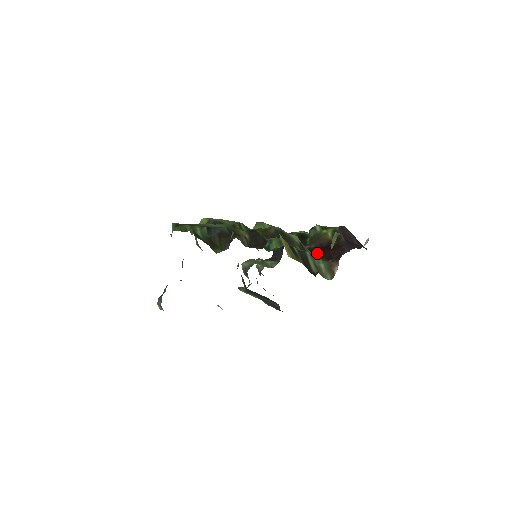
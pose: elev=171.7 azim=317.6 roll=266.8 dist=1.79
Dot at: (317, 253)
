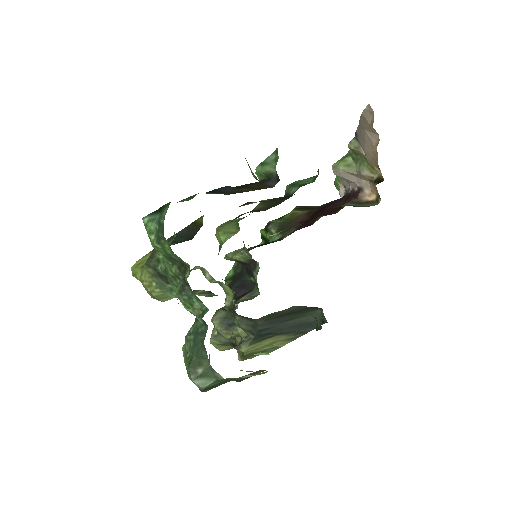
Dot at: (315, 219)
